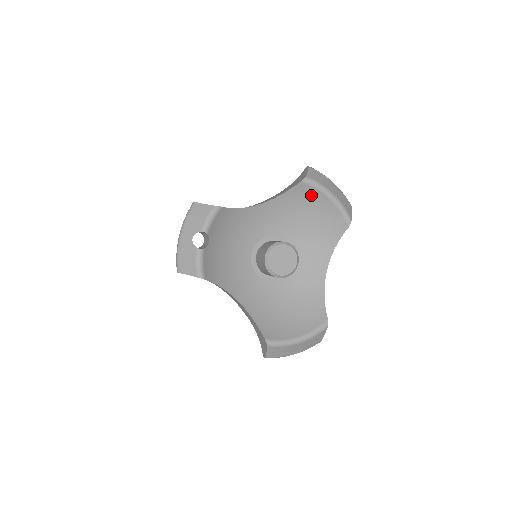
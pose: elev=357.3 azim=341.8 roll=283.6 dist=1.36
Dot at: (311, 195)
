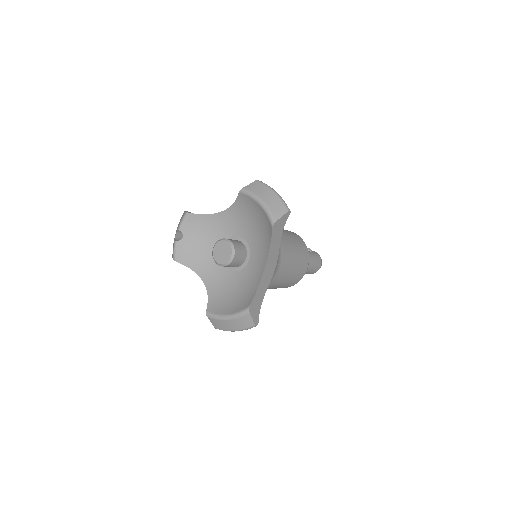
Dot at: (250, 202)
